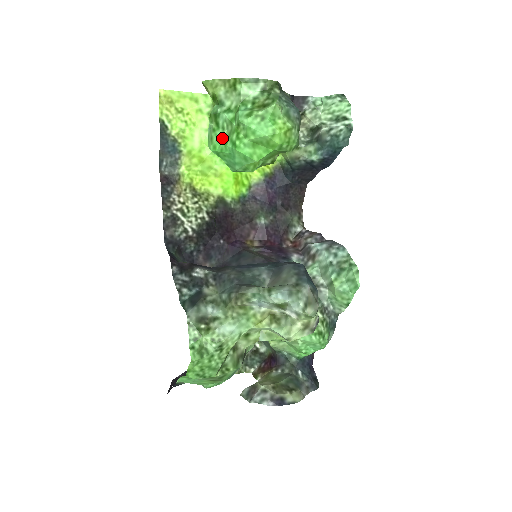
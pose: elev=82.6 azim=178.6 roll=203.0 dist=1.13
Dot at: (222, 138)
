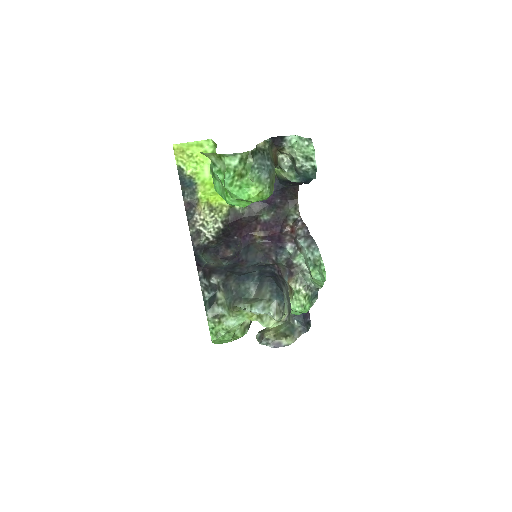
Dot at: (219, 187)
